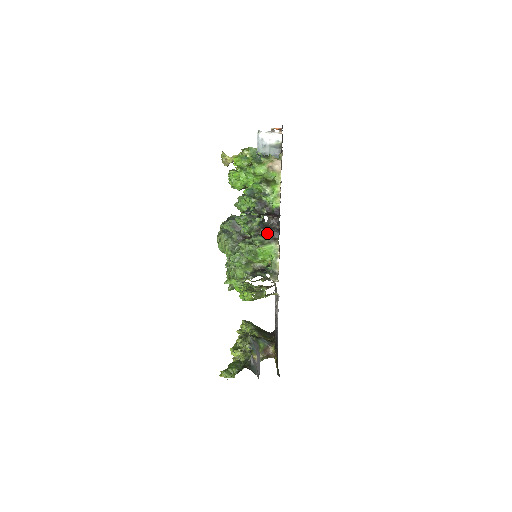
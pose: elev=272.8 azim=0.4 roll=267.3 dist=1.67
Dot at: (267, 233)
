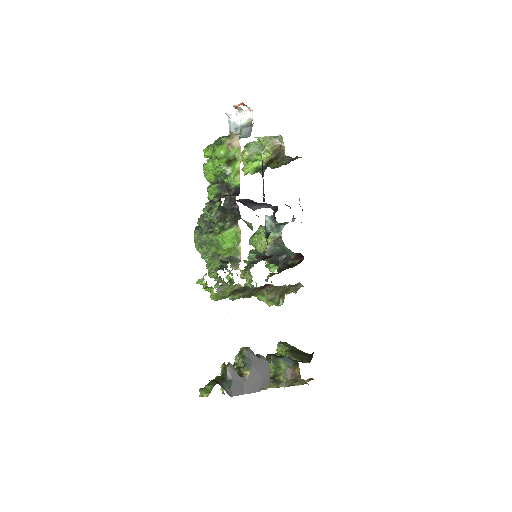
Dot at: (229, 217)
